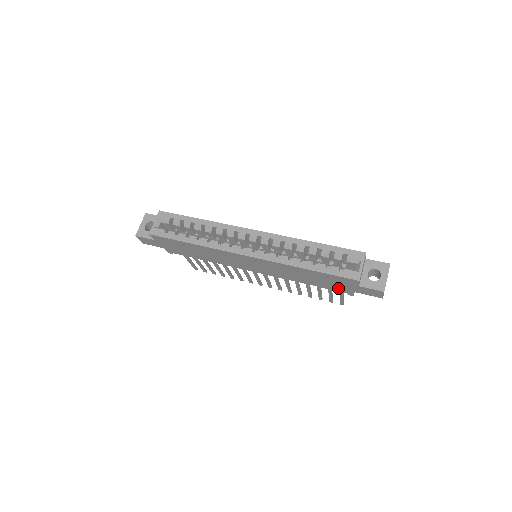
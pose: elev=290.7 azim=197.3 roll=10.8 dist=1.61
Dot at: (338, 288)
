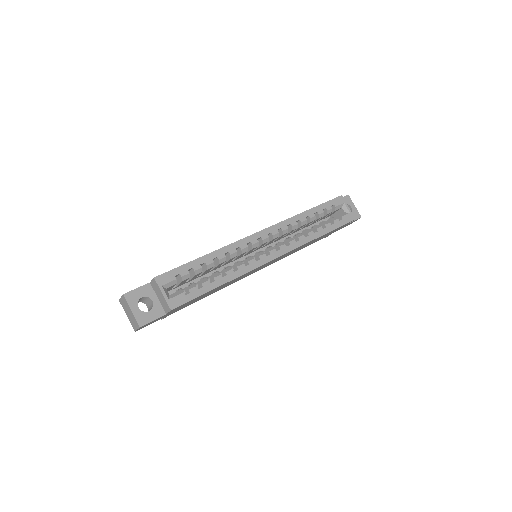
Dot at: (324, 237)
